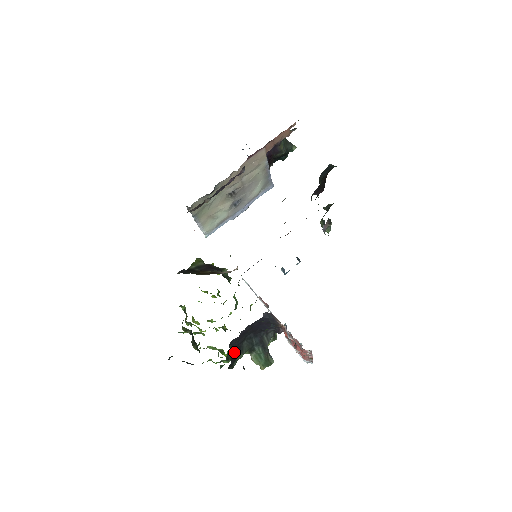
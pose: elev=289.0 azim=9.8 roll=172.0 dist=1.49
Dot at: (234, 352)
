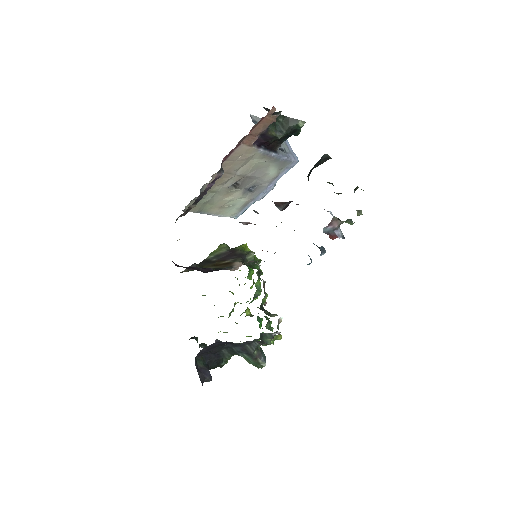
Dot at: (212, 359)
